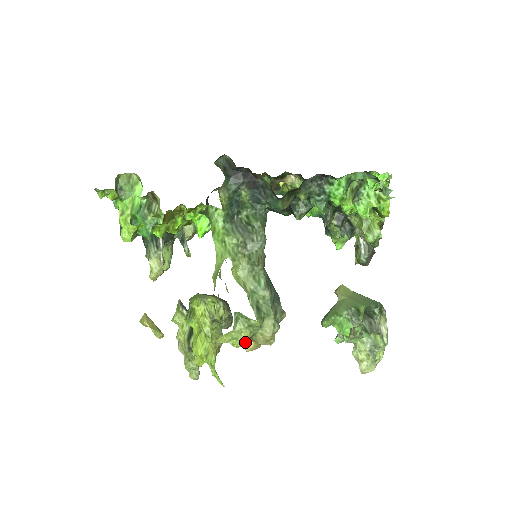
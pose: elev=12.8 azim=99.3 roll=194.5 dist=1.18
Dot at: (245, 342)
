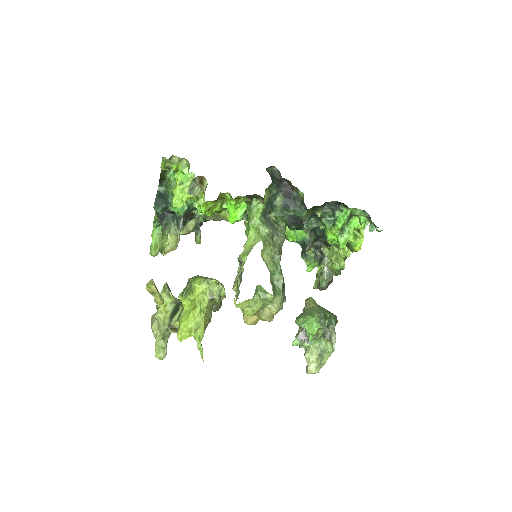
Dot at: (256, 312)
